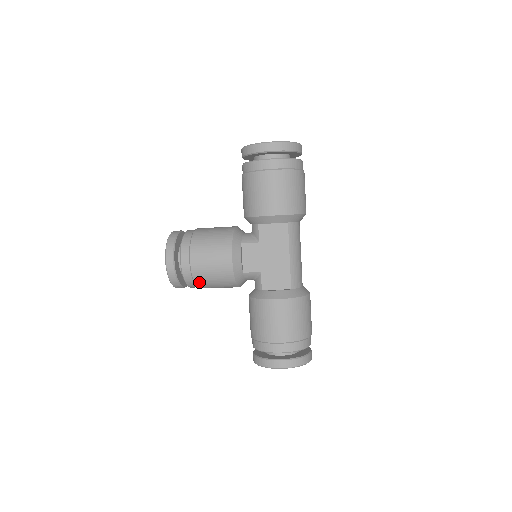
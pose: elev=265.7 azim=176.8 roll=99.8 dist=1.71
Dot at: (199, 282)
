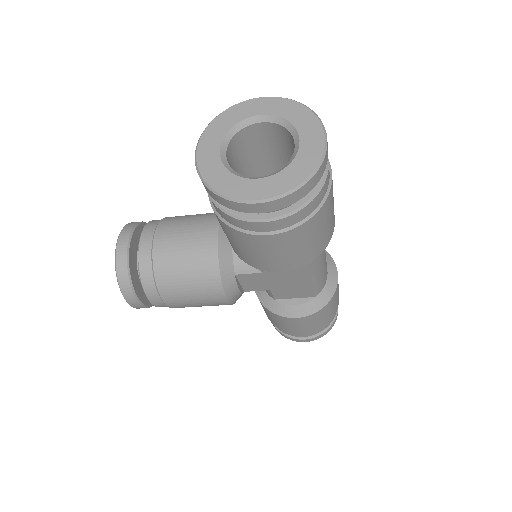
Dot at: occluded
